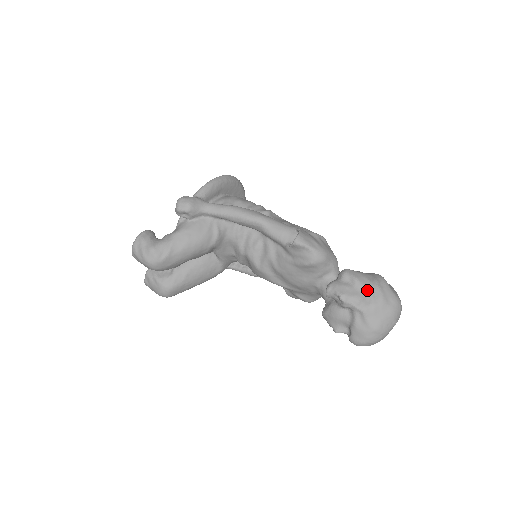
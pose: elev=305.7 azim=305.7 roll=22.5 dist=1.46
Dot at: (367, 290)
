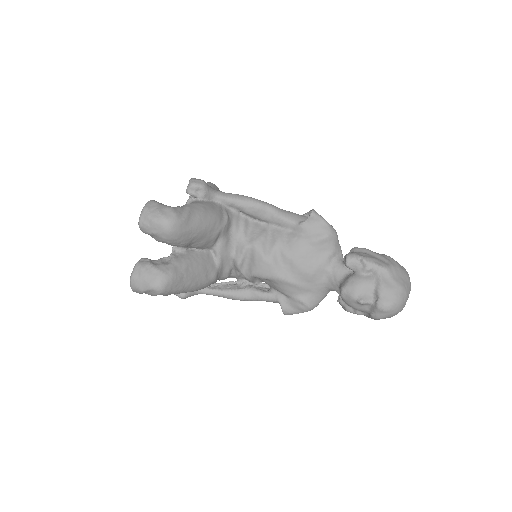
Dot at: (381, 256)
